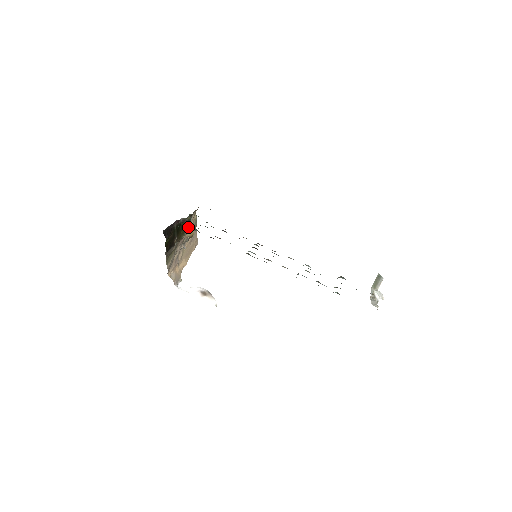
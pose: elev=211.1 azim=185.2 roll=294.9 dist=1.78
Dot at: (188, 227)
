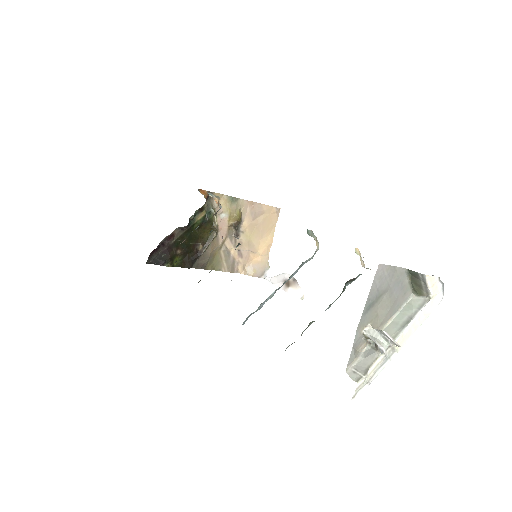
Dot at: (213, 220)
